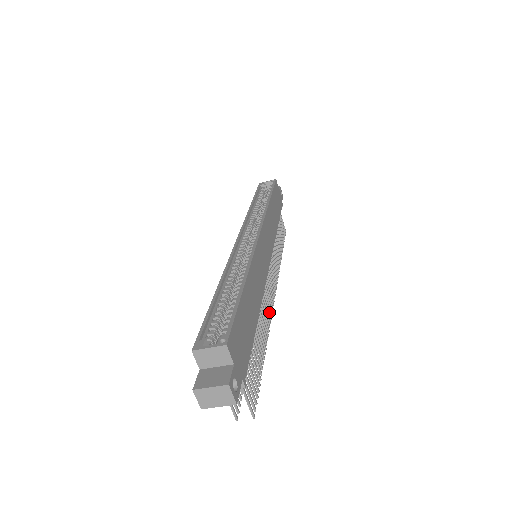
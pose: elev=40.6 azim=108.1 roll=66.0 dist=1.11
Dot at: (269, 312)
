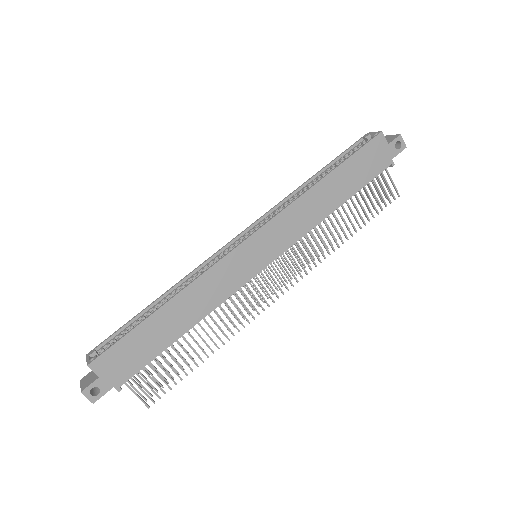
Dot at: occluded
